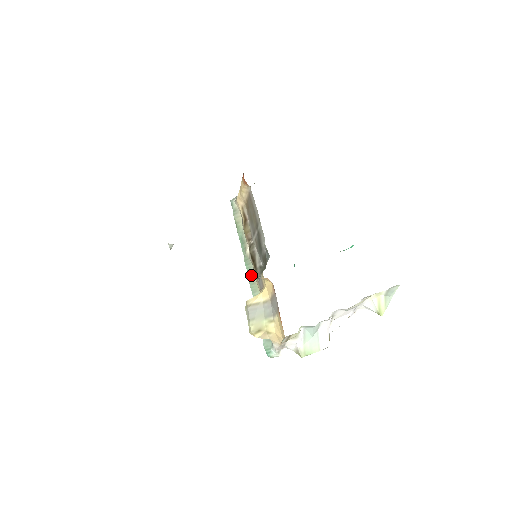
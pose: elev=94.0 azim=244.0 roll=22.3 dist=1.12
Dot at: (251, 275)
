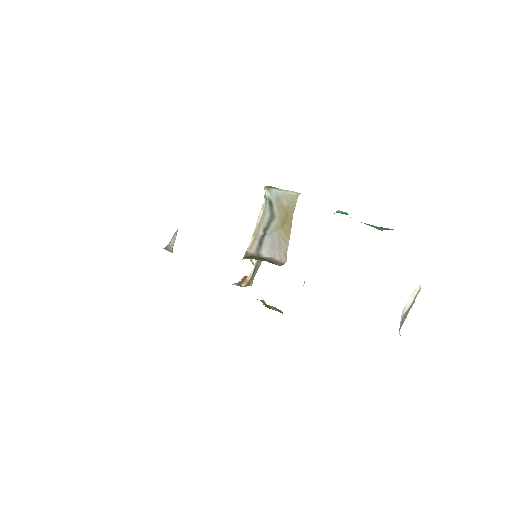
Dot at: occluded
